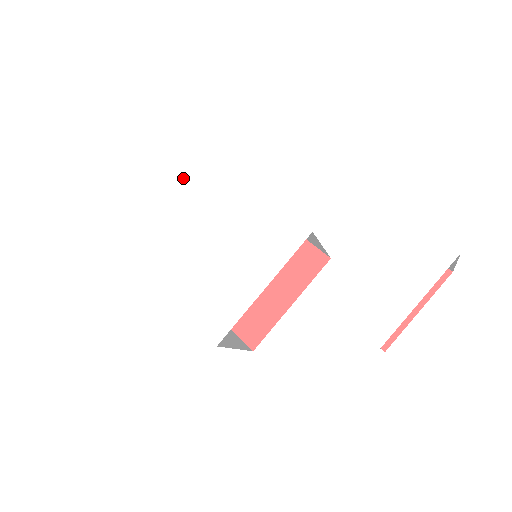
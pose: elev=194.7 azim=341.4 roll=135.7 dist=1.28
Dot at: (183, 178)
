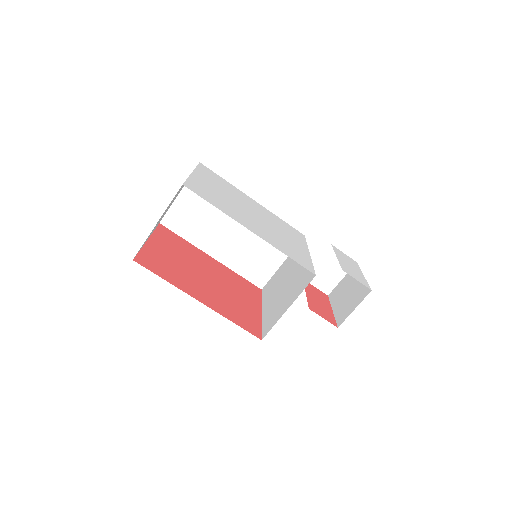
Dot at: (213, 179)
